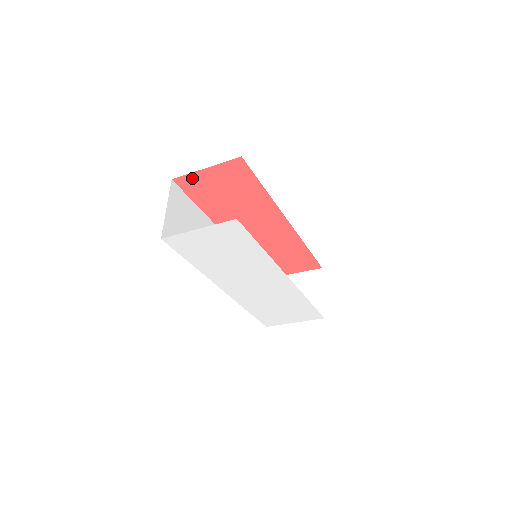
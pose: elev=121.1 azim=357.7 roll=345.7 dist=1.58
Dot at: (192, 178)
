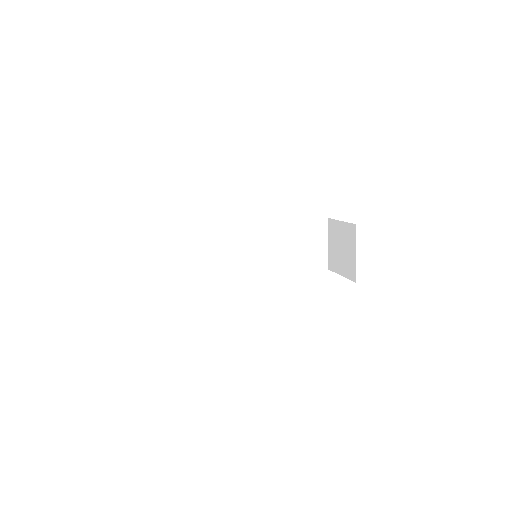
Dot at: occluded
